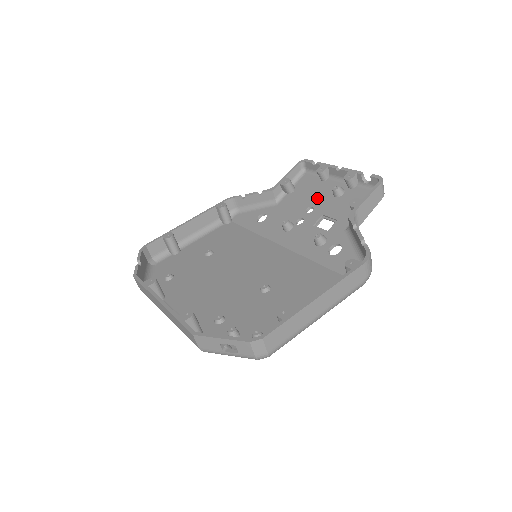
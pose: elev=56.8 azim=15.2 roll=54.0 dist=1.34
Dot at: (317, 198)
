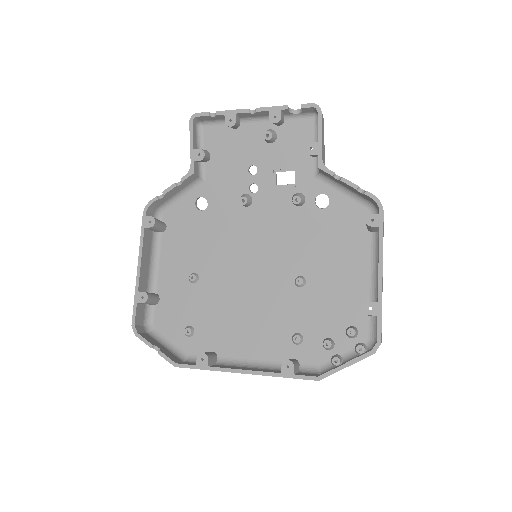
Dot at: (249, 153)
